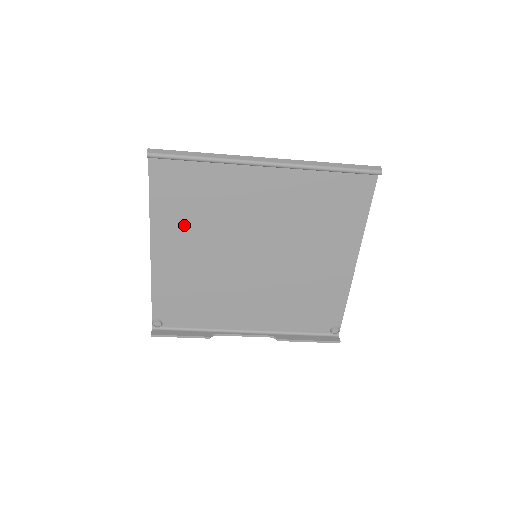
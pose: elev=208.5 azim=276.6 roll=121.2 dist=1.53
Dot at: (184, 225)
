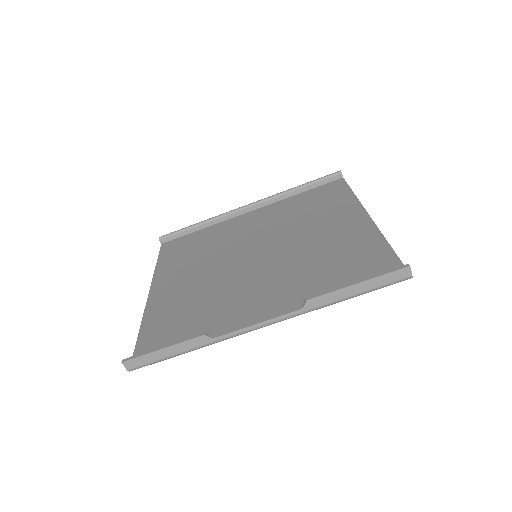
Dot at: (184, 265)
